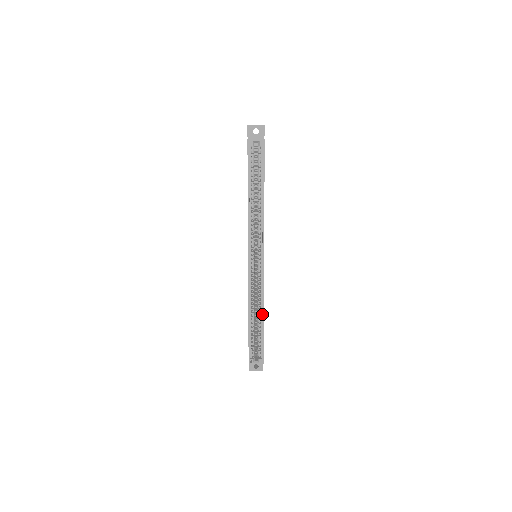
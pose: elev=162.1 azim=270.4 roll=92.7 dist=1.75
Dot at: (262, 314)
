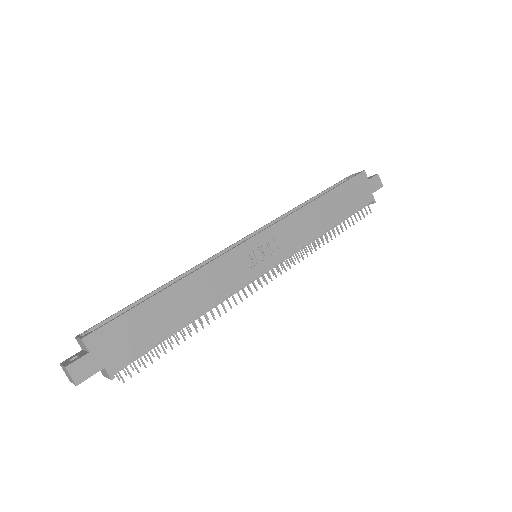
Dot at: (176, 282)
